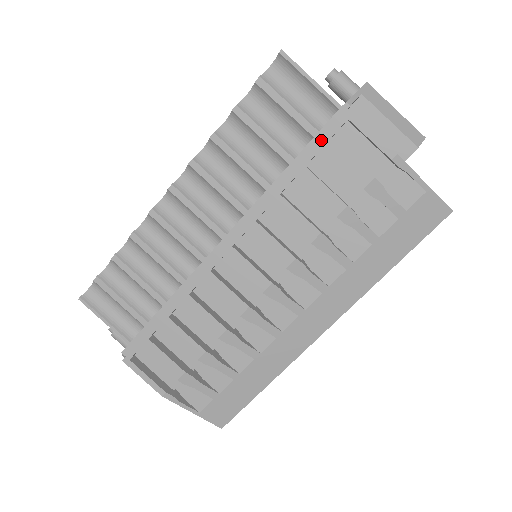
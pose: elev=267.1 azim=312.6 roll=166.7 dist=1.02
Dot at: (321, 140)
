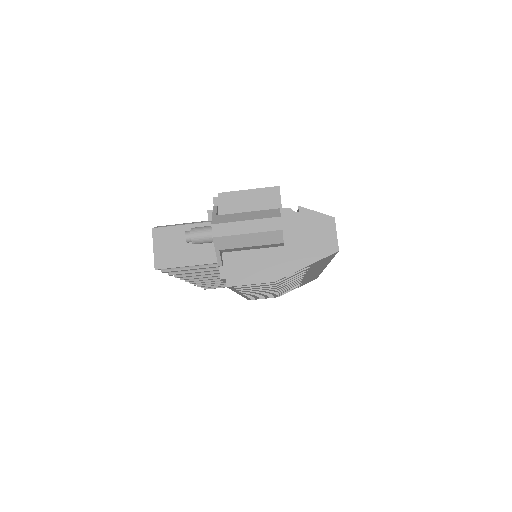
Dot at: occluded
